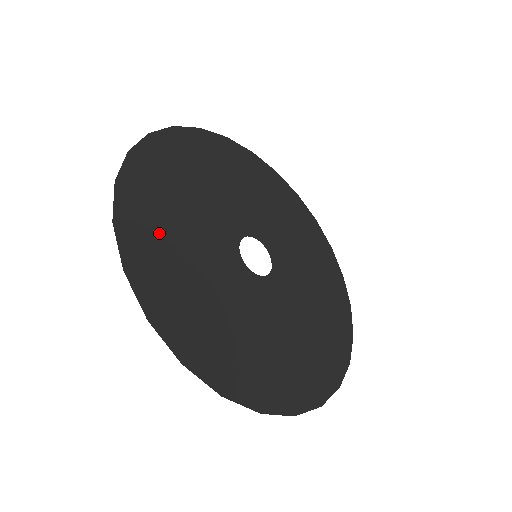
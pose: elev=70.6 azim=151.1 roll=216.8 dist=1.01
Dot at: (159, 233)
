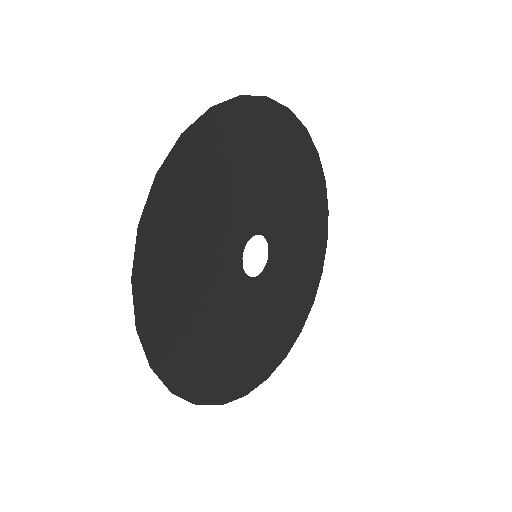
Dot at: (189, 201)
